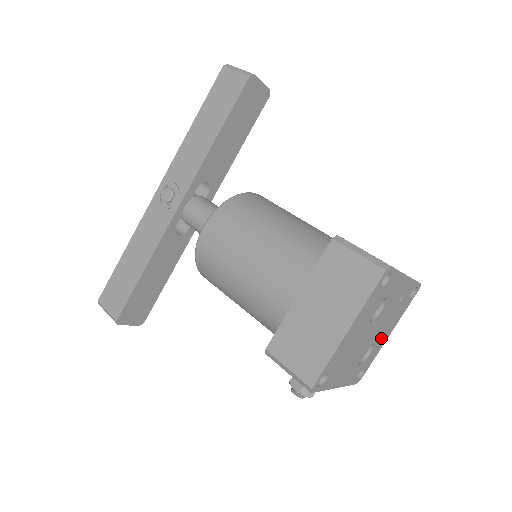
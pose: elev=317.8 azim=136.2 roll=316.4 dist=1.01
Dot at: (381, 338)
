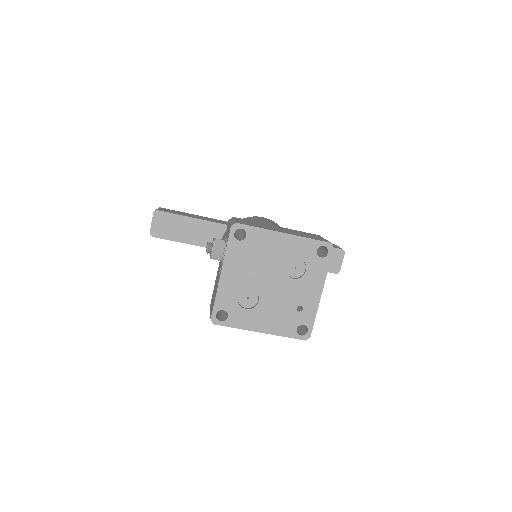
Dot at: (261, 315)
